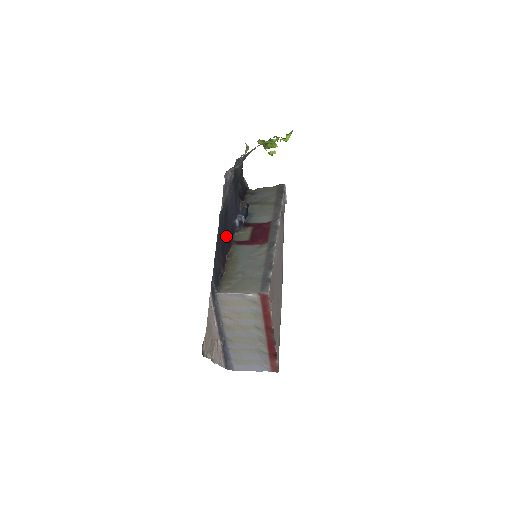
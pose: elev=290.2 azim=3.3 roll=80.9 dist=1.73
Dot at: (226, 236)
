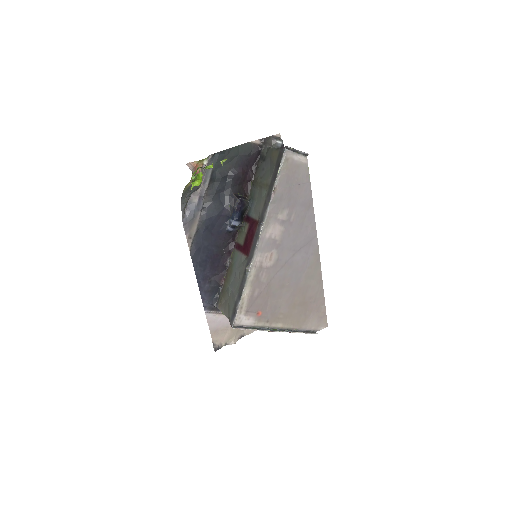
Dot at: (218, 250)
